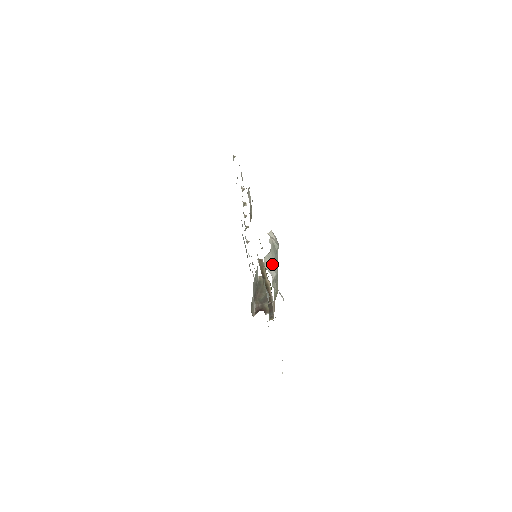
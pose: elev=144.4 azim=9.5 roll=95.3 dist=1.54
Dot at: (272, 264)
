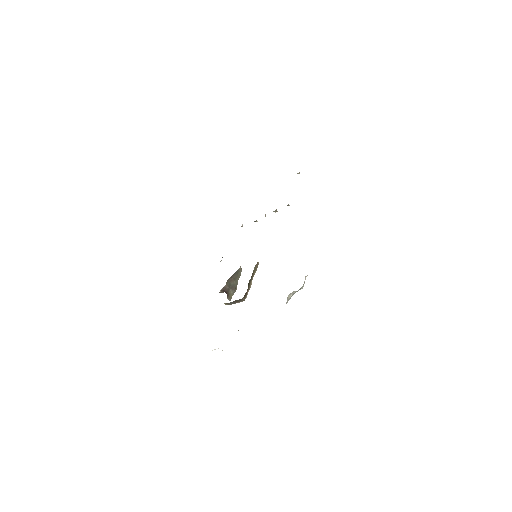
Dot at: occluded
